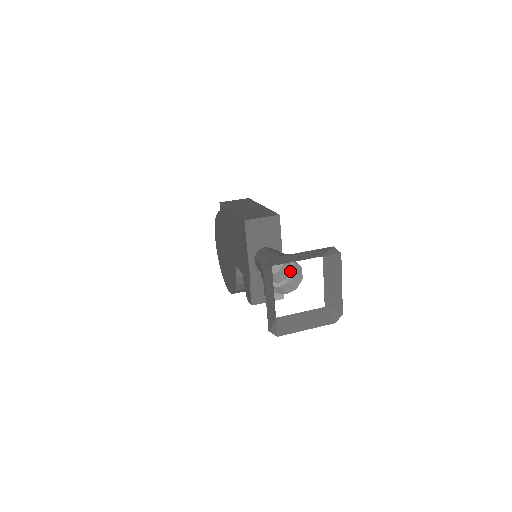
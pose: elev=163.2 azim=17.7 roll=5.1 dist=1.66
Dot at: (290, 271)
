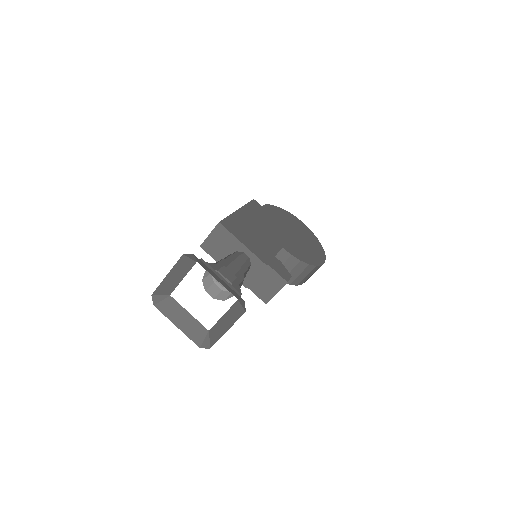
Dot at: (185, 290)
